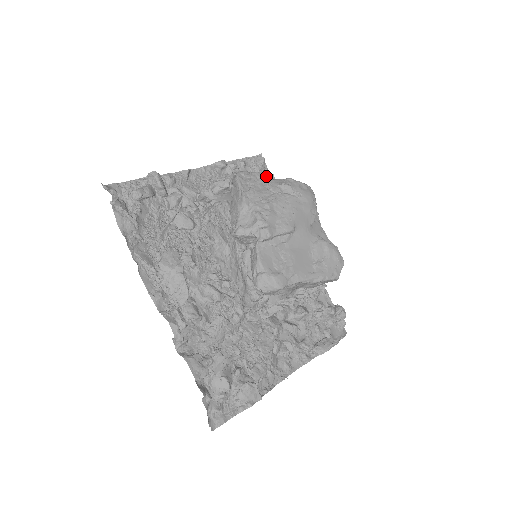
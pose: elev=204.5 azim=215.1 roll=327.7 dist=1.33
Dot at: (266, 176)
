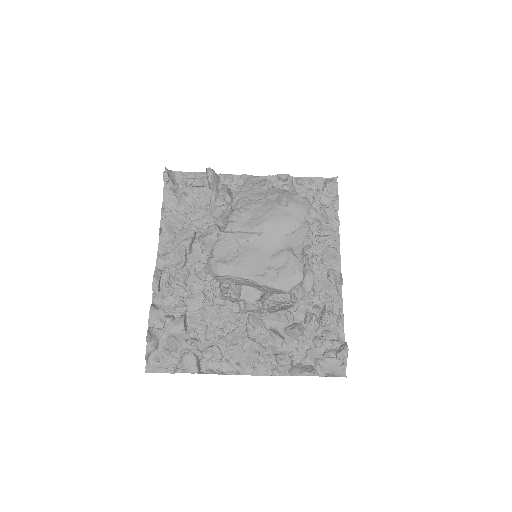
Dot at: (331, 198)
